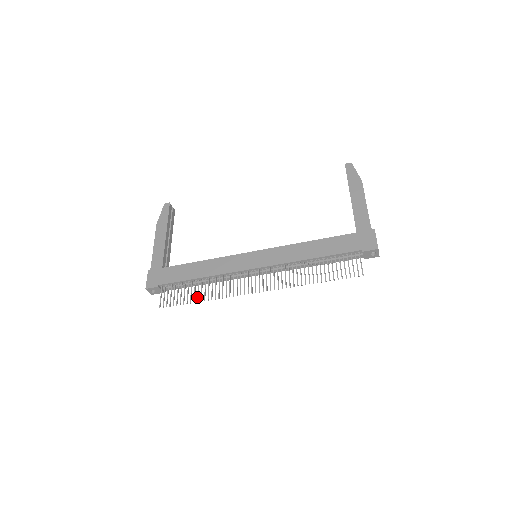
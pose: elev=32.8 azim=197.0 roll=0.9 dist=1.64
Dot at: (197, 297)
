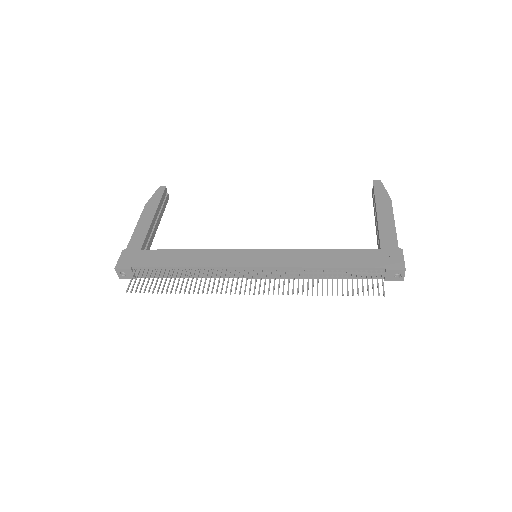
Dot at: (176, 287)
